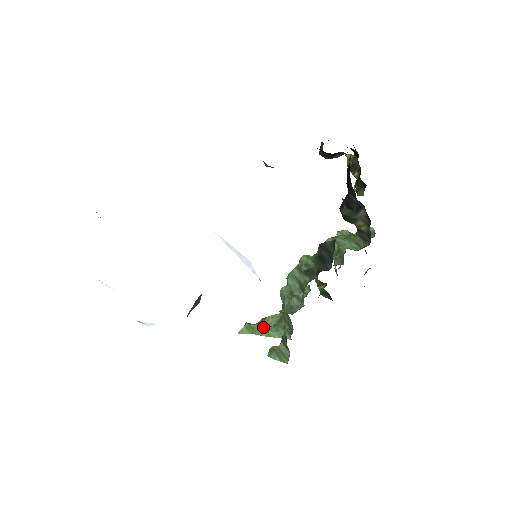
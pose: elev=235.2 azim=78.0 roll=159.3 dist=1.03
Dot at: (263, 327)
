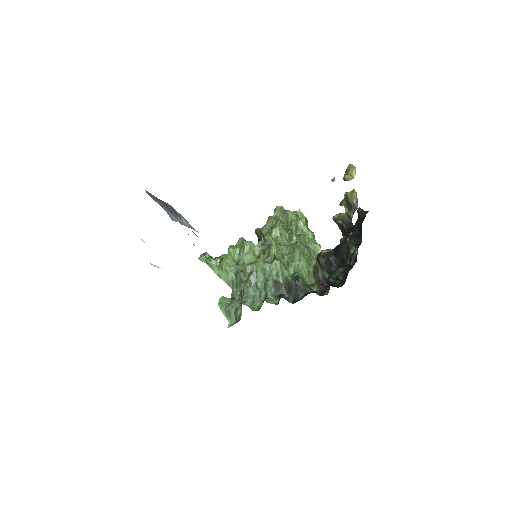
Dot at: (219, 268)
